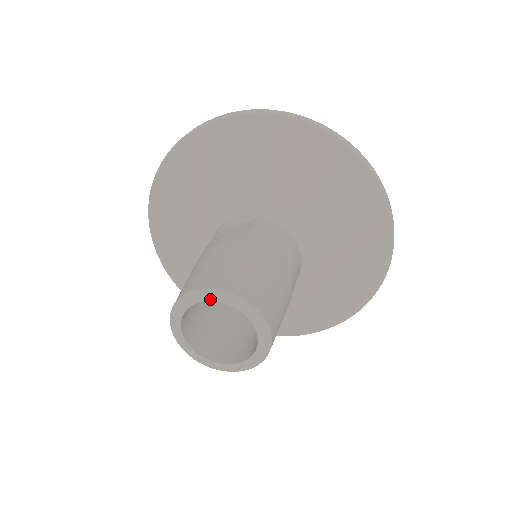
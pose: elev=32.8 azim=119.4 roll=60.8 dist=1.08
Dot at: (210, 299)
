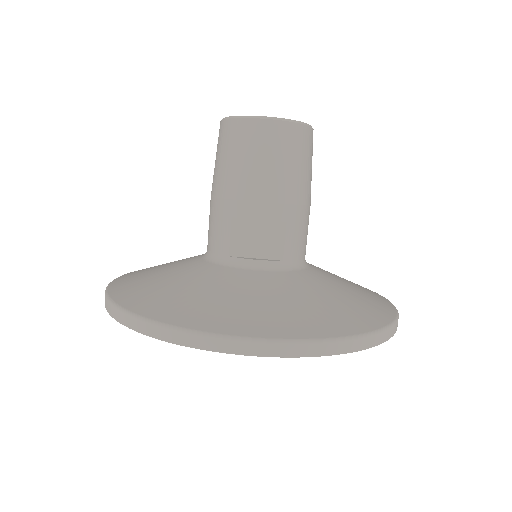
Dot at: occluded
